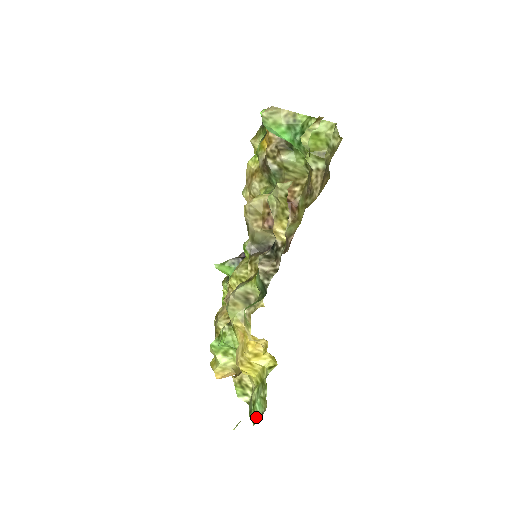
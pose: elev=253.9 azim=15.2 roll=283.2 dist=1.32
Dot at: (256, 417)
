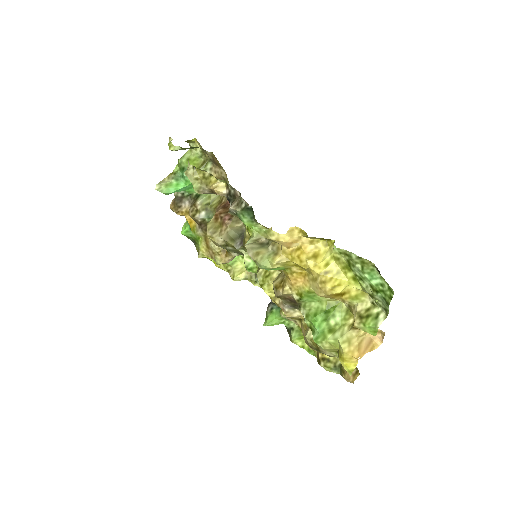
Dot at: (386, 287)
